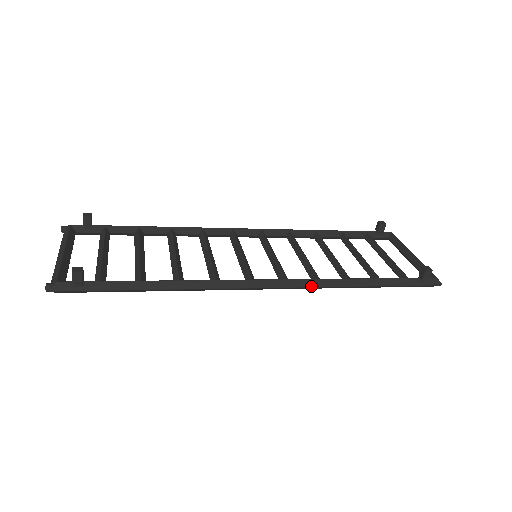
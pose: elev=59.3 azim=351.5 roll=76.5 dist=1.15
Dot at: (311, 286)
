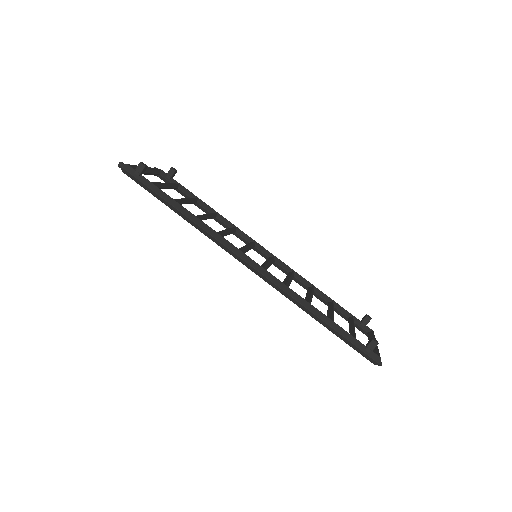
Dot at: (277, 284)
